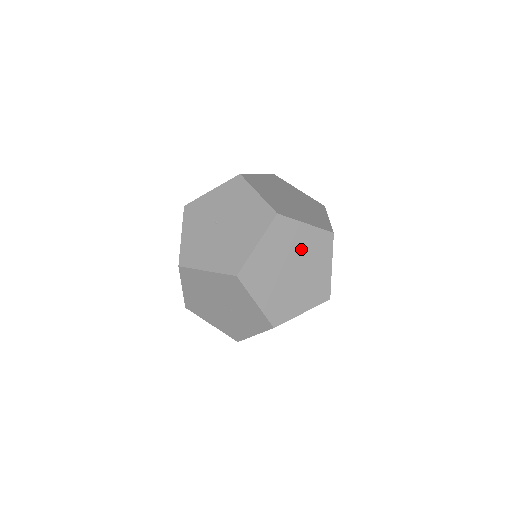
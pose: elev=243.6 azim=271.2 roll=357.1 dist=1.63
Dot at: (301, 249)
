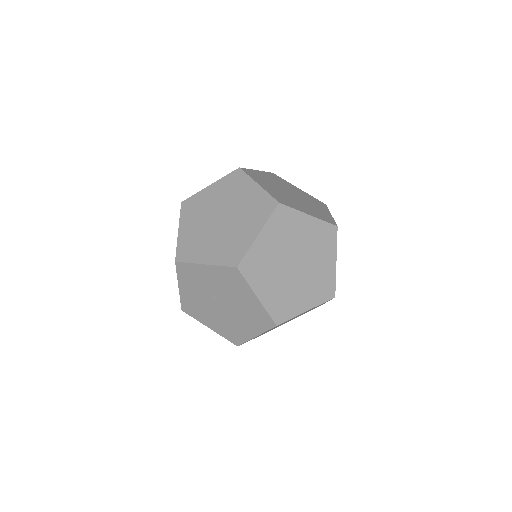
Dot at: occluded
